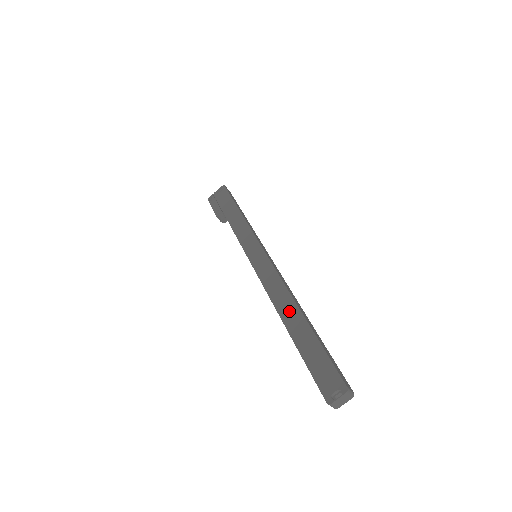
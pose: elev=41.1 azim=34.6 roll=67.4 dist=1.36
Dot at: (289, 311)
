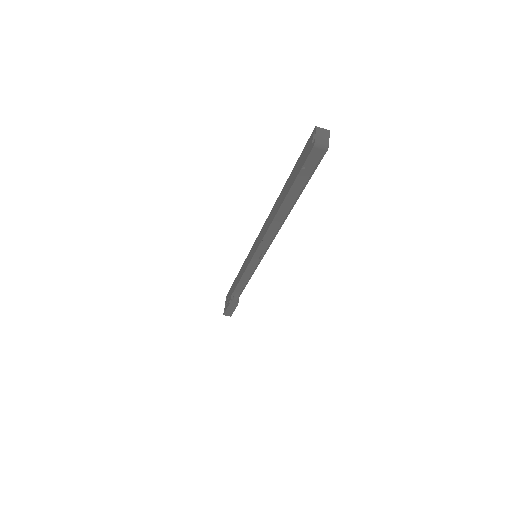
Dot at: (277, 205)
